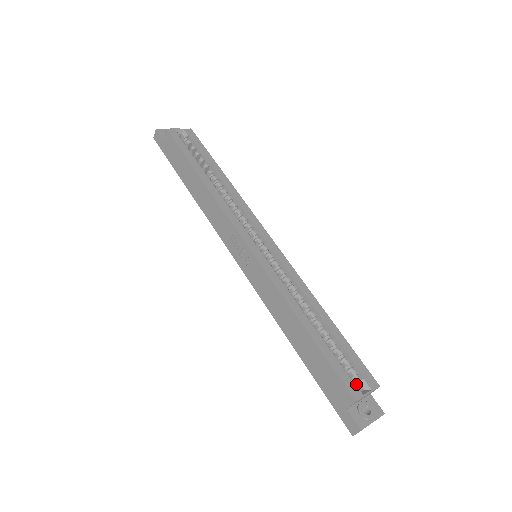
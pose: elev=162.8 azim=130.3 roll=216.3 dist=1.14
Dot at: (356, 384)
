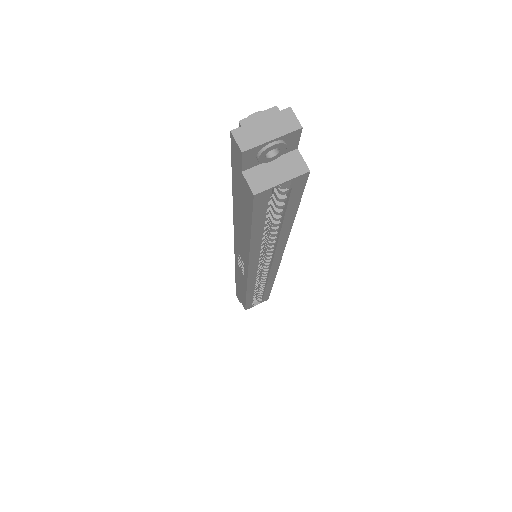
Dot at: (256, 297)
